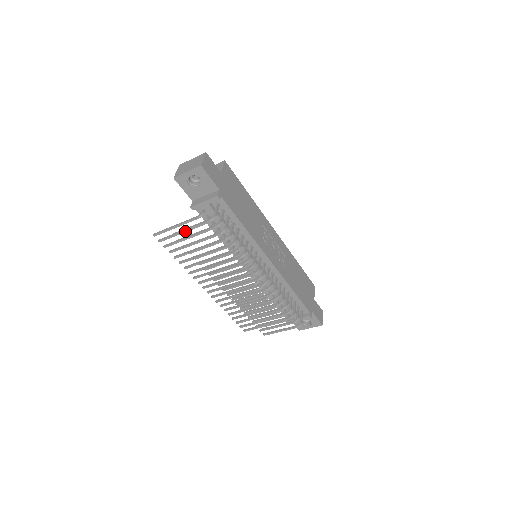
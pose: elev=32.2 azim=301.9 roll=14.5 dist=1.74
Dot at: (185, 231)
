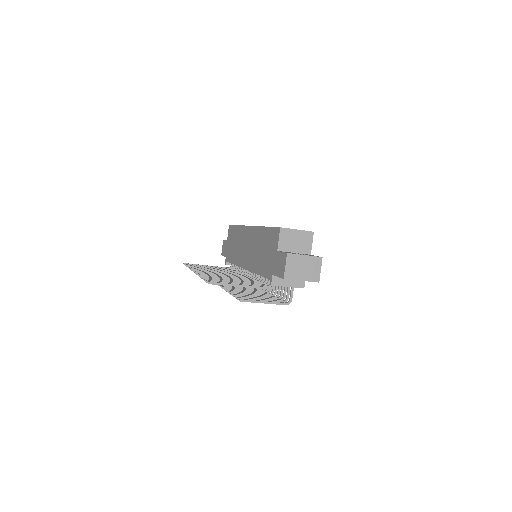
Dot at: (255, 302)
